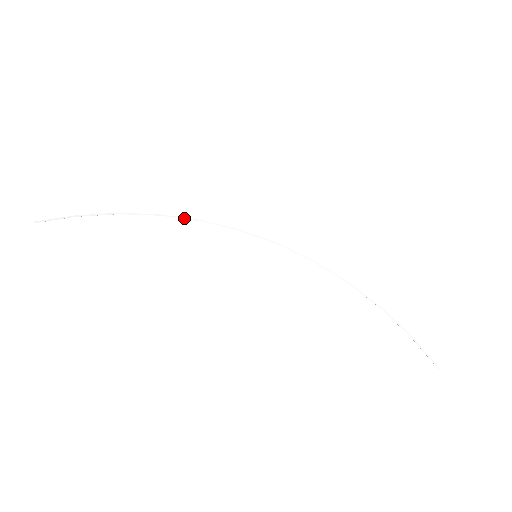
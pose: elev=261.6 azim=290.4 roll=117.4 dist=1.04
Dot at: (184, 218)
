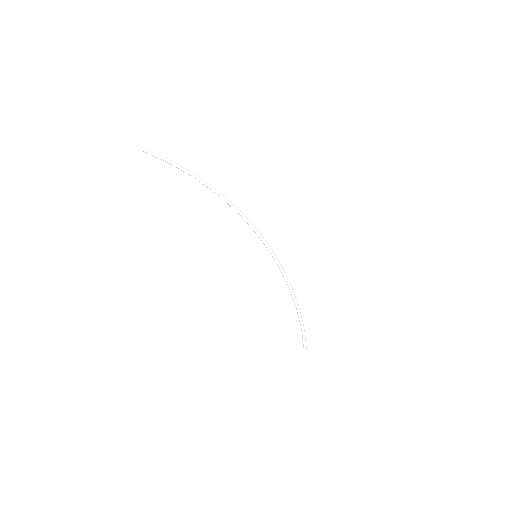
Dot at: (231, 206)
